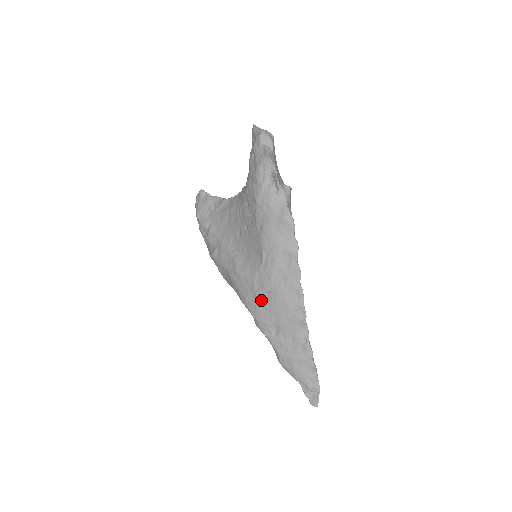
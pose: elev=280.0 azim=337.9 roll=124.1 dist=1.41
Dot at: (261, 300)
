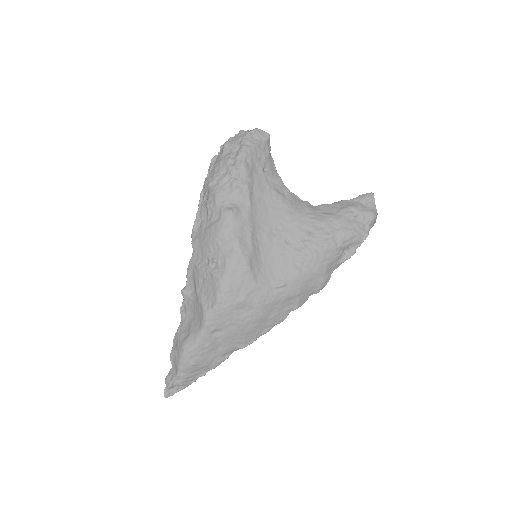
Dot at: (241, 306)
